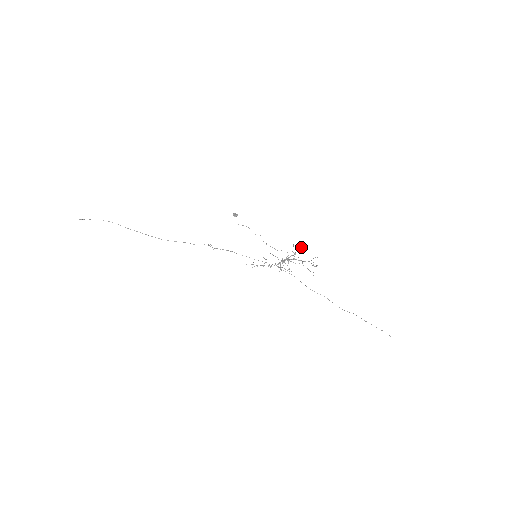
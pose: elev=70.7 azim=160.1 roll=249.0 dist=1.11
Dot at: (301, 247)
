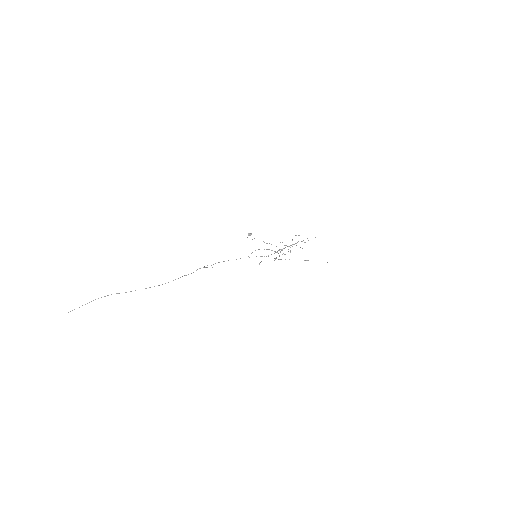
Dot at: occluded
